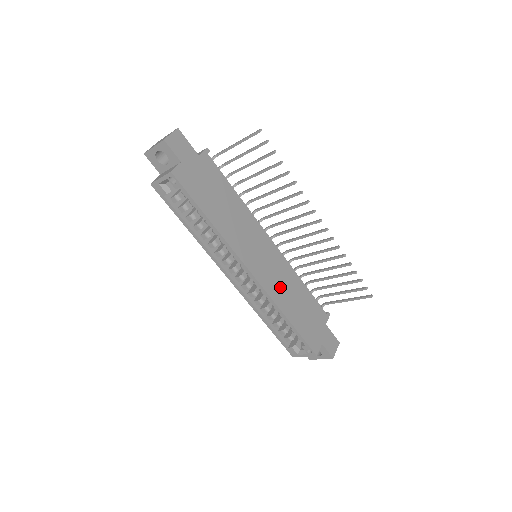
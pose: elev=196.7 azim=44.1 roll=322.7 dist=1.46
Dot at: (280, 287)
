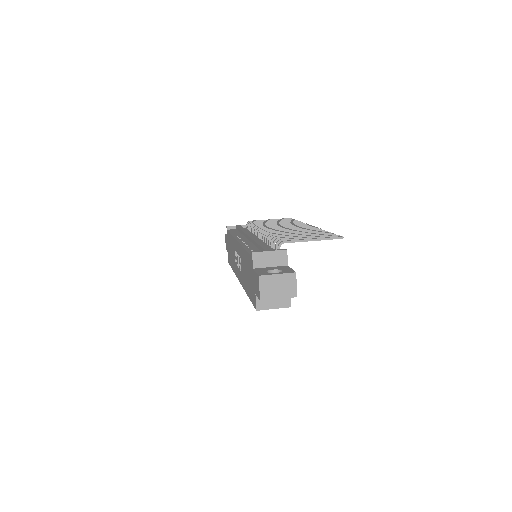
Dot at: occluded
